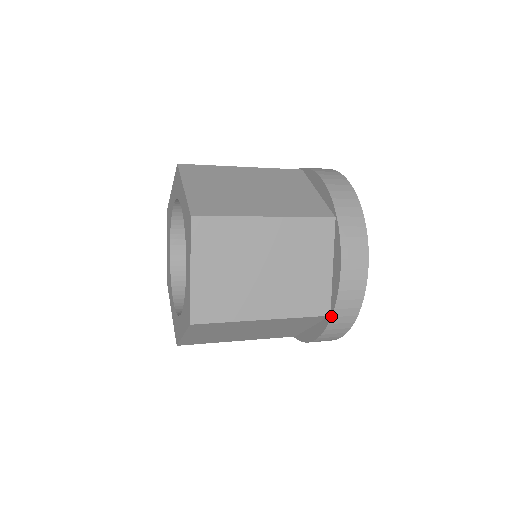
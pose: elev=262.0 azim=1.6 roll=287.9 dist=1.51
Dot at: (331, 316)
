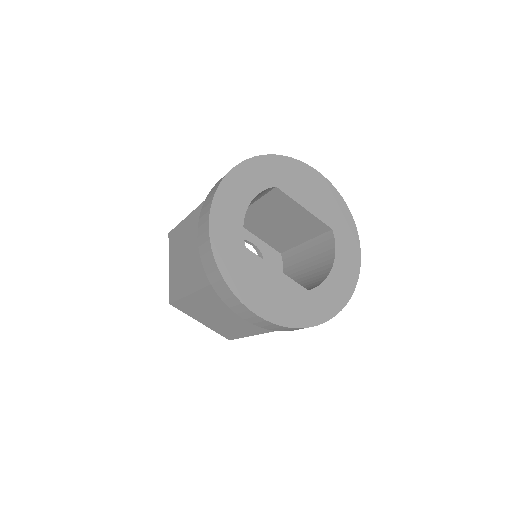
Dot at: occluded
